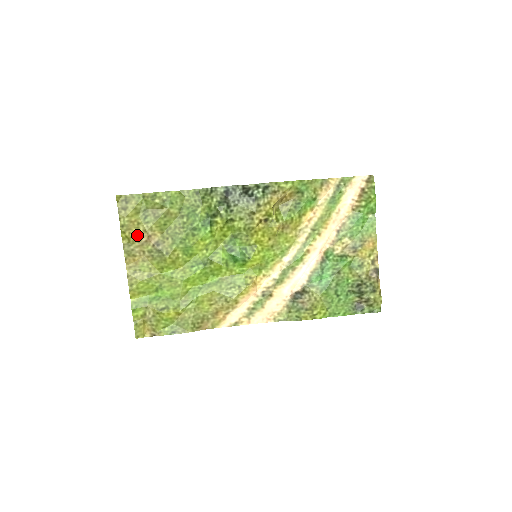
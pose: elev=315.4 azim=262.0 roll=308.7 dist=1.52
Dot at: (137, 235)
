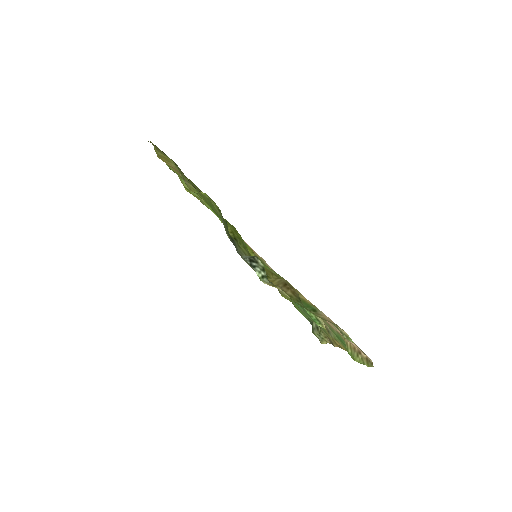
Dot at: (167, 163)
